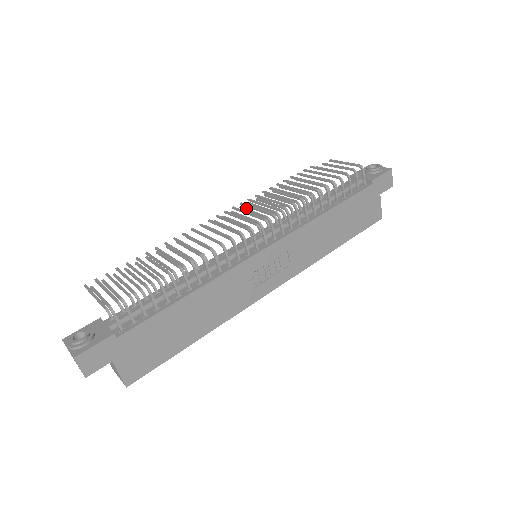
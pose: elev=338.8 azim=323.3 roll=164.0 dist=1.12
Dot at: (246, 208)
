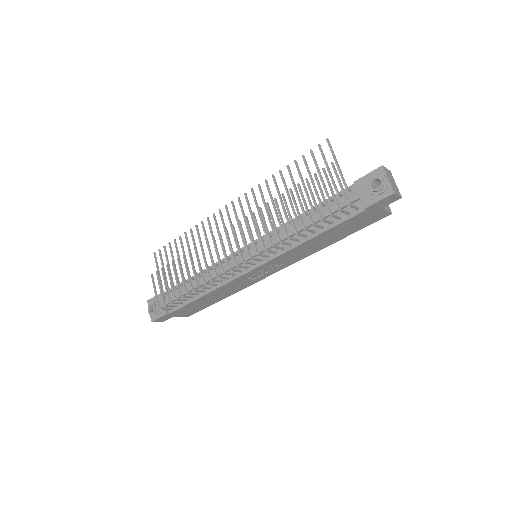
Dot at: (241, 227)
